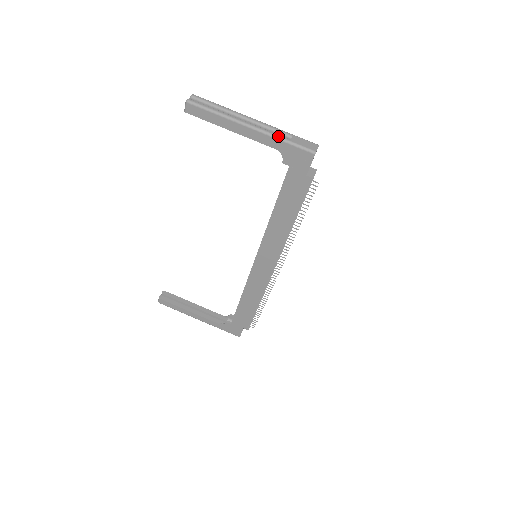
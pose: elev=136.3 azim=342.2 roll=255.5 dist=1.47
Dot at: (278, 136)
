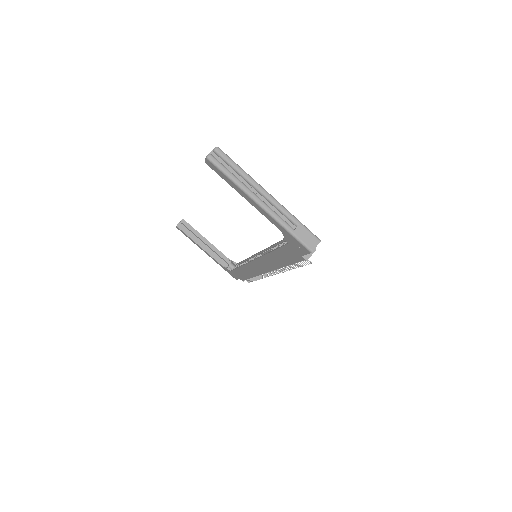
Dot at: (283, 224)
